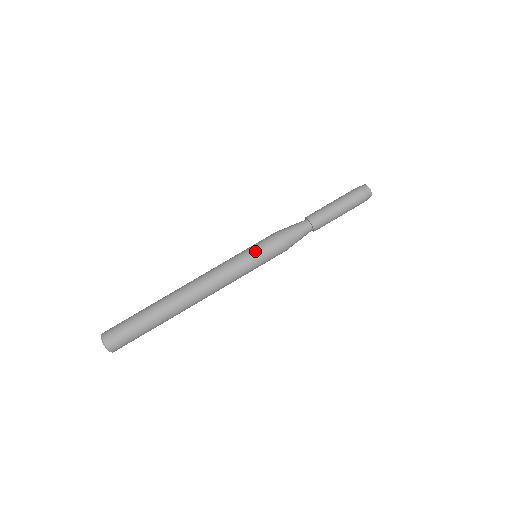
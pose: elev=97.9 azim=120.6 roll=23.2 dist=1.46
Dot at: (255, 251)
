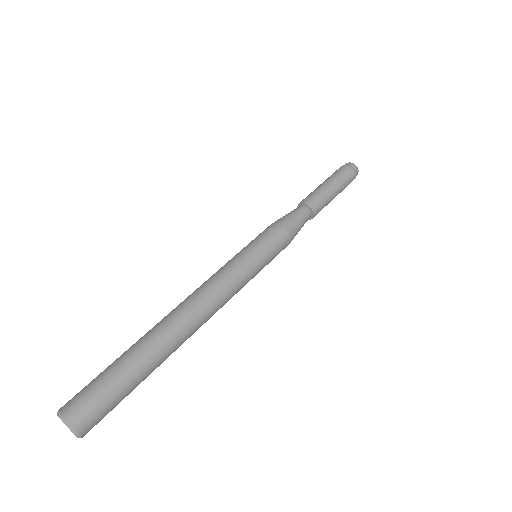
Dot at: (264, 253)
